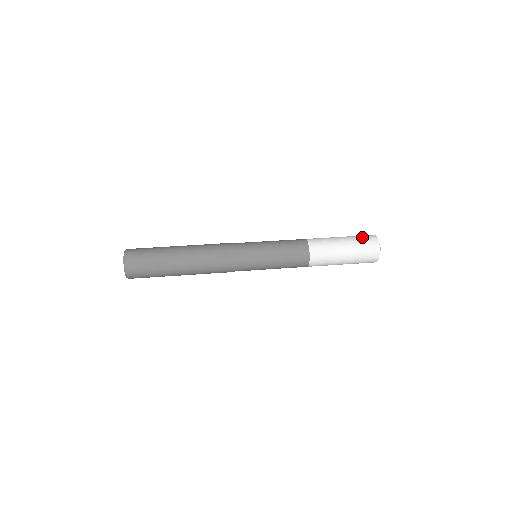
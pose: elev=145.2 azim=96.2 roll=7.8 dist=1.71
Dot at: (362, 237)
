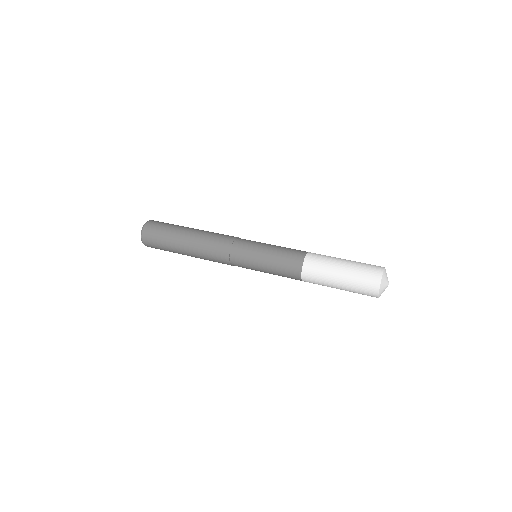
Dot at: (364, 277)
